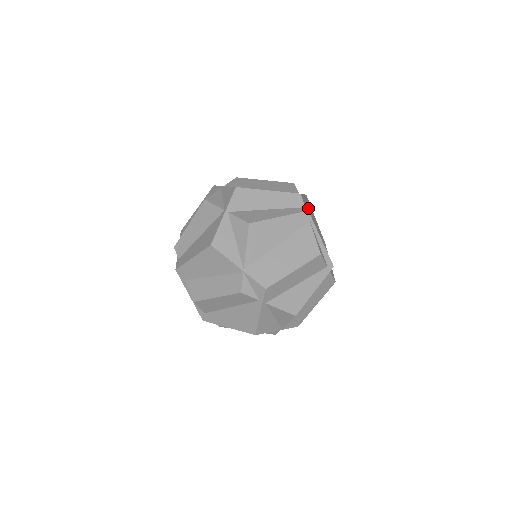
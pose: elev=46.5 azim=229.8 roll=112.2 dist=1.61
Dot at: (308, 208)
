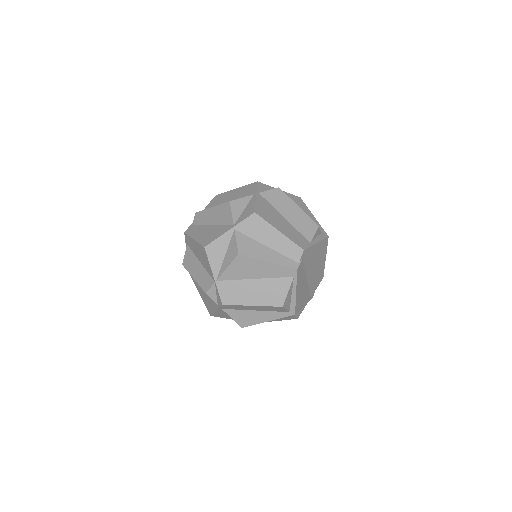
Dot at: (311, 257)
